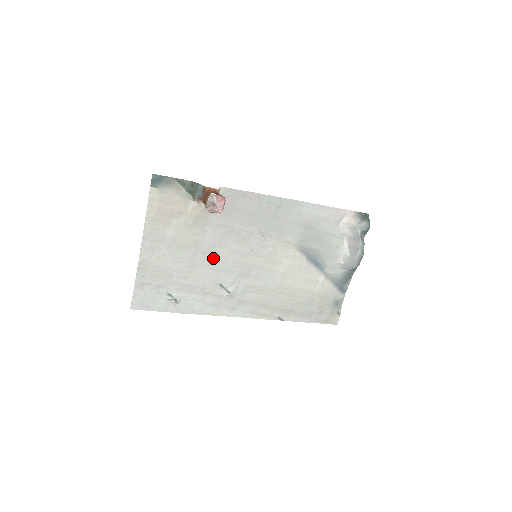
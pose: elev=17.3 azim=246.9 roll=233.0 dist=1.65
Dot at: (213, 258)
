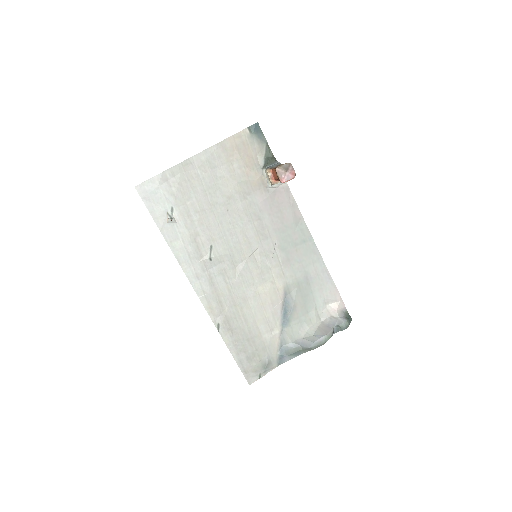
Dot at: (229, 222)
